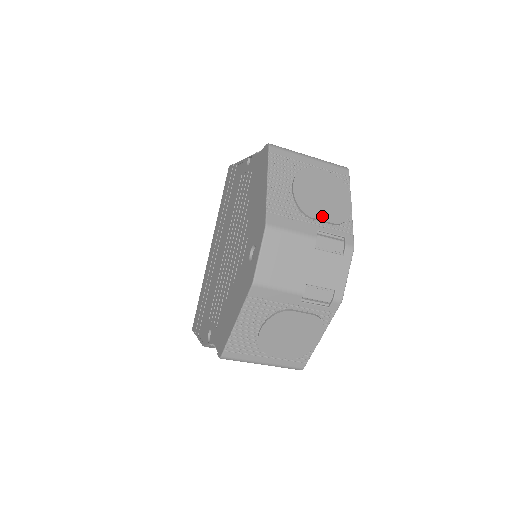
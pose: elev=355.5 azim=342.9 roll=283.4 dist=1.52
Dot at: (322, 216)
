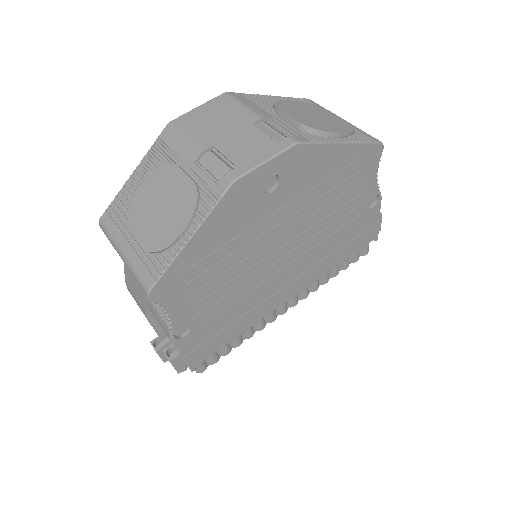
Dot at: (291, 114)
